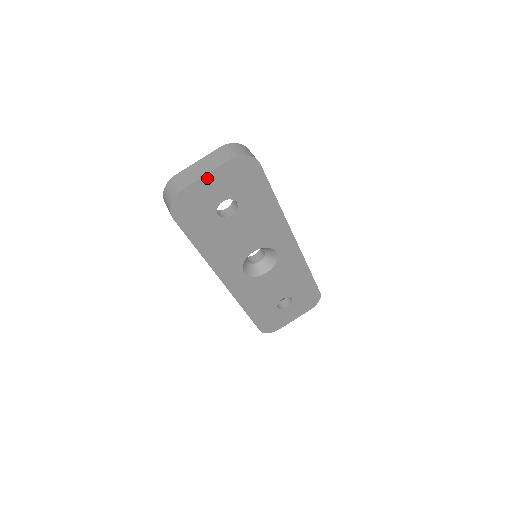
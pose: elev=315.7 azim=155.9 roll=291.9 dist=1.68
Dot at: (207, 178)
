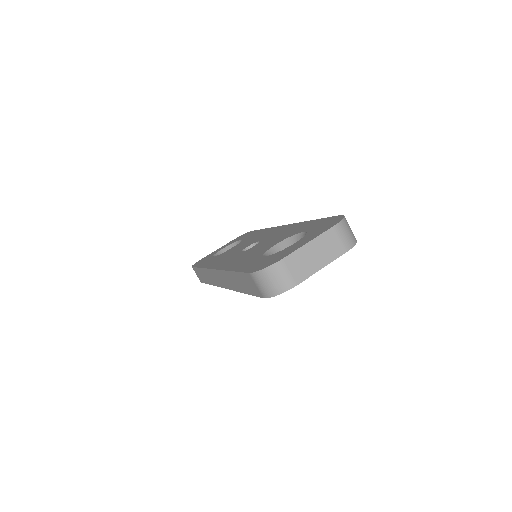
Dot at: (319, 269)
